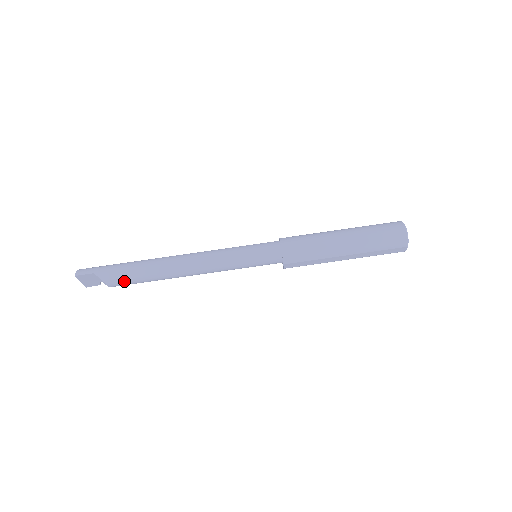
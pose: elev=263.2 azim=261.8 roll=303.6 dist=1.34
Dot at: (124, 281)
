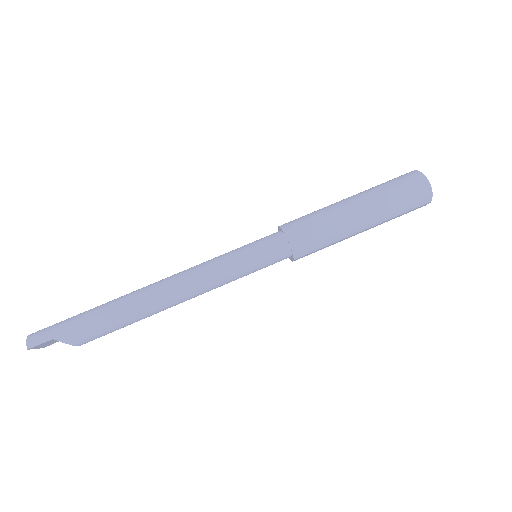
Dot at: (98, 336)
